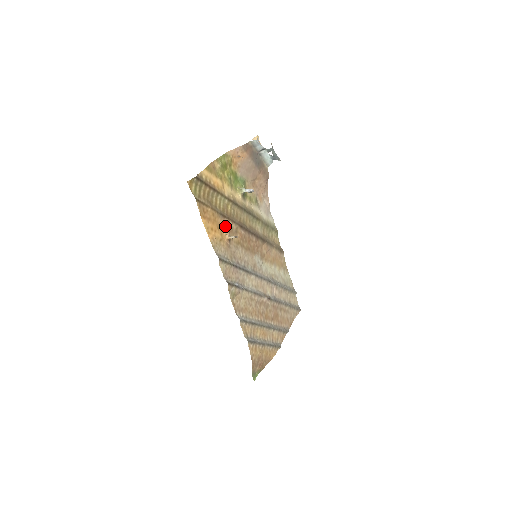
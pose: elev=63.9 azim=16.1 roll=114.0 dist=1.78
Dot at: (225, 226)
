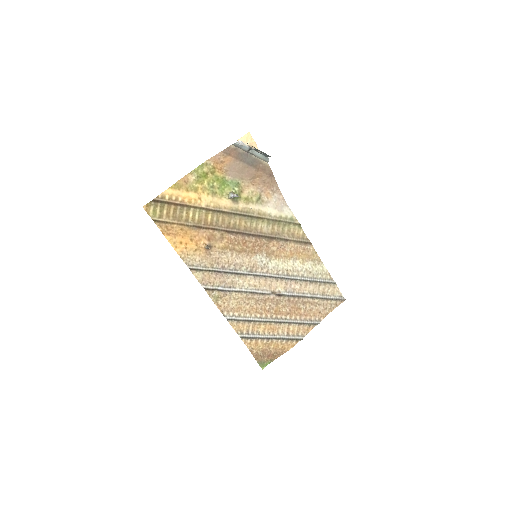
Dot at: (203, 235)
